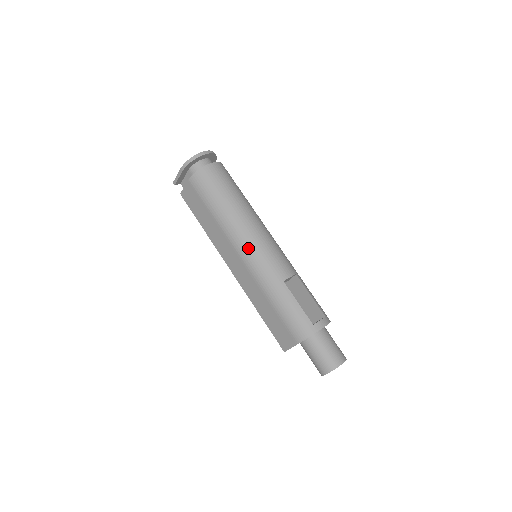
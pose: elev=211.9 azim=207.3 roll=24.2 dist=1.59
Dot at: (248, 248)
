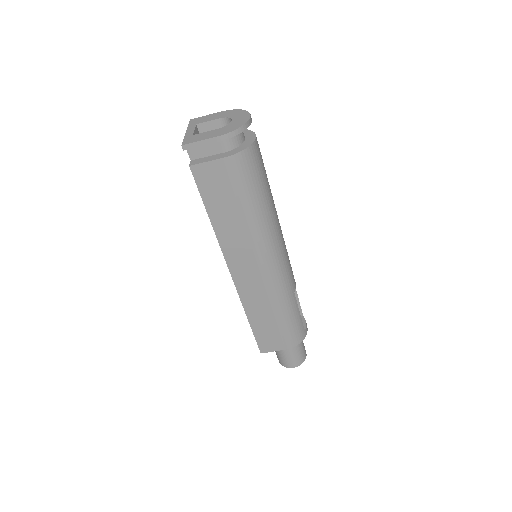
Dot at: (276, 259)
